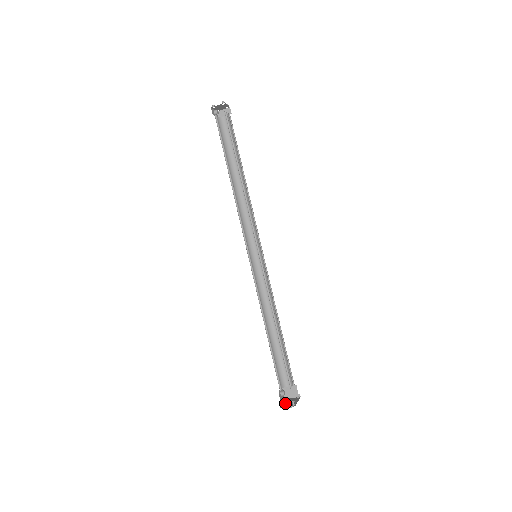
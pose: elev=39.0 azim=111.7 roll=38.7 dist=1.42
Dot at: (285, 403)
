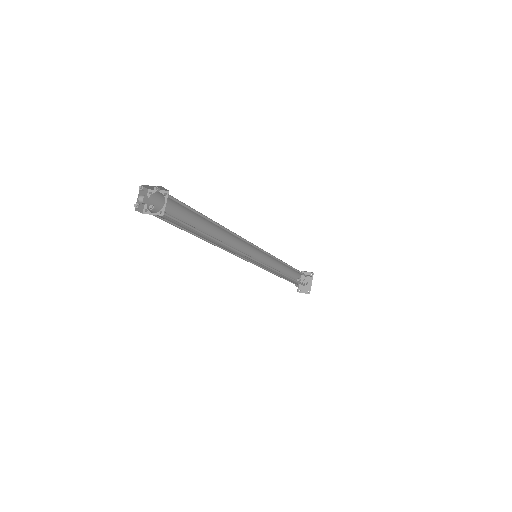
Dot at: occluded
